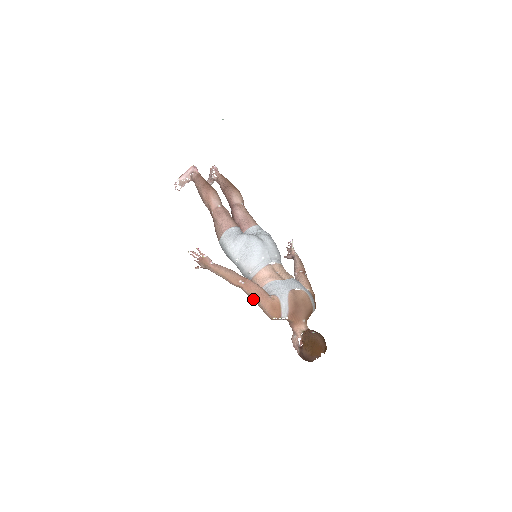
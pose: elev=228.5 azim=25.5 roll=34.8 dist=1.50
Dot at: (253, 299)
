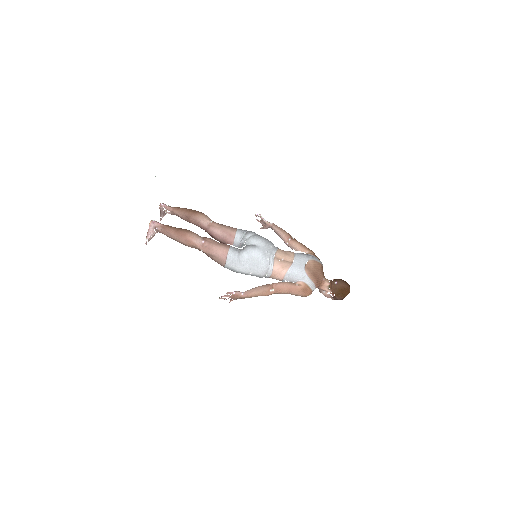
Dot at: occluded
